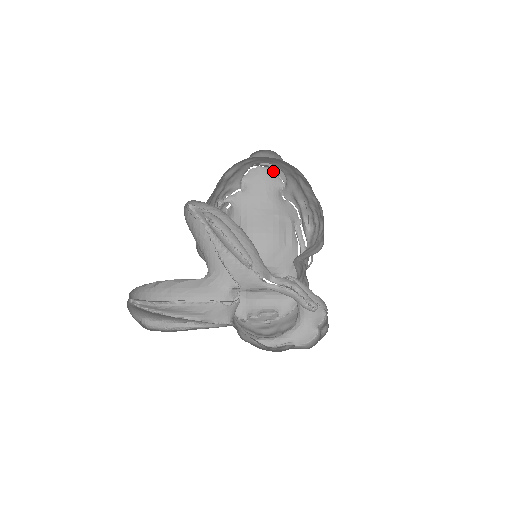
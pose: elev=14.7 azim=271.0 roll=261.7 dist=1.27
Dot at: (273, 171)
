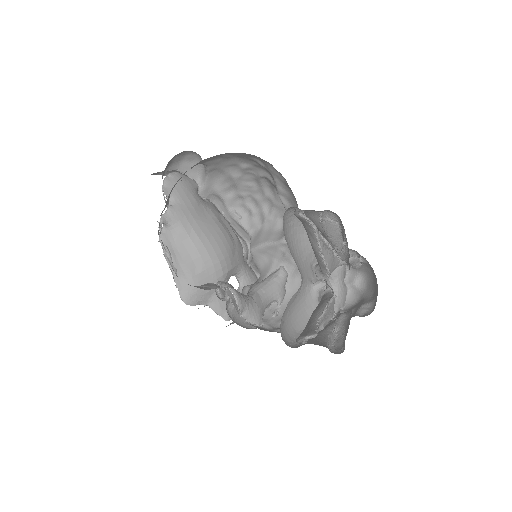
Dot at: occluded
